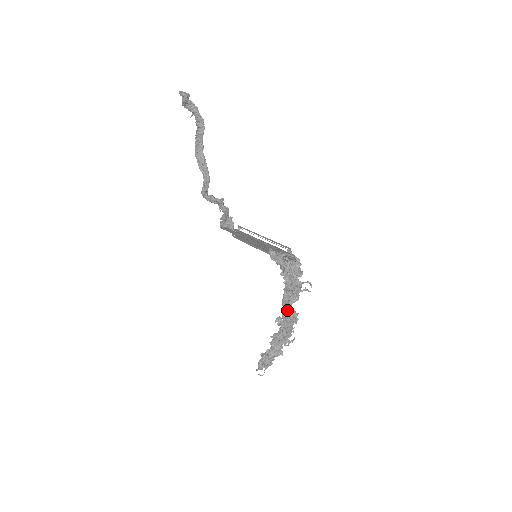
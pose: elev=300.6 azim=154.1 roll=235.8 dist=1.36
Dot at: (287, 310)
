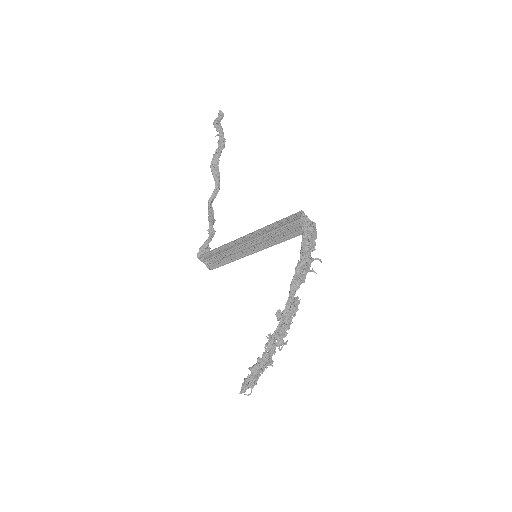
Dot at: (292, 296)
